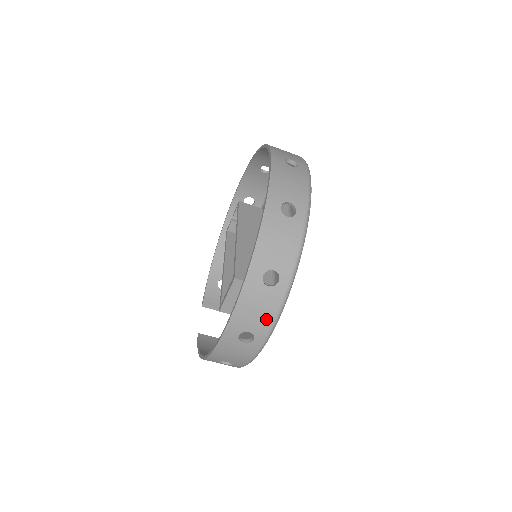
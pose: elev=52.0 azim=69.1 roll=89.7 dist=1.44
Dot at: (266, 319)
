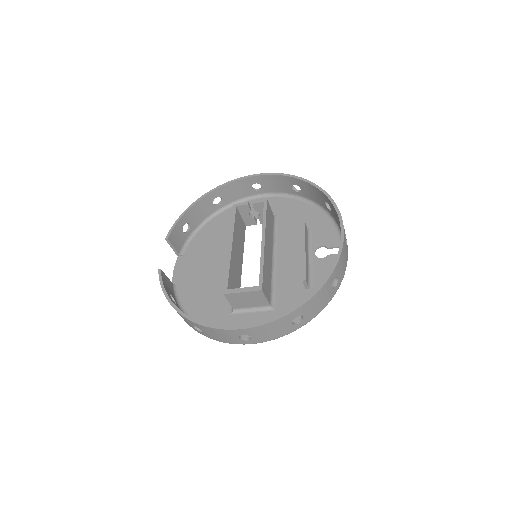
Dot at: (269, 337)
